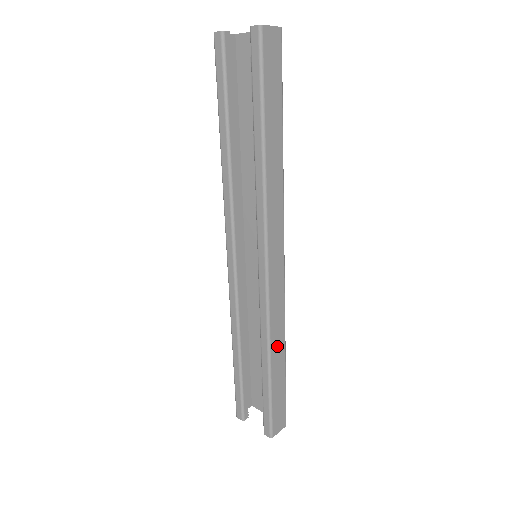
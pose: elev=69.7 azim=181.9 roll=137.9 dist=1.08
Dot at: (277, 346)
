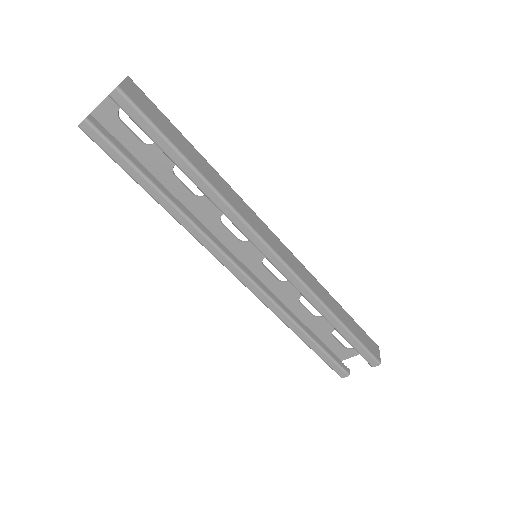
Dot at: (328, 301)
